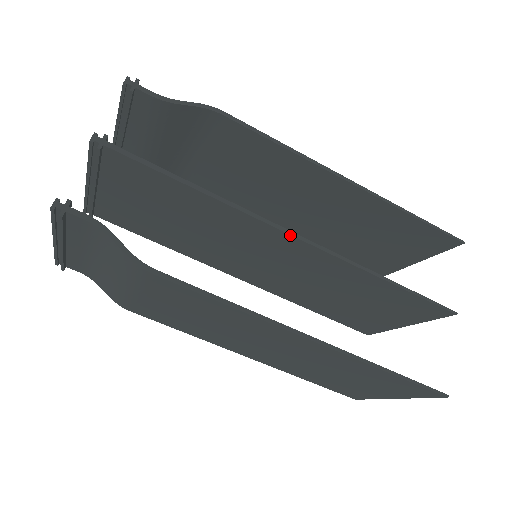
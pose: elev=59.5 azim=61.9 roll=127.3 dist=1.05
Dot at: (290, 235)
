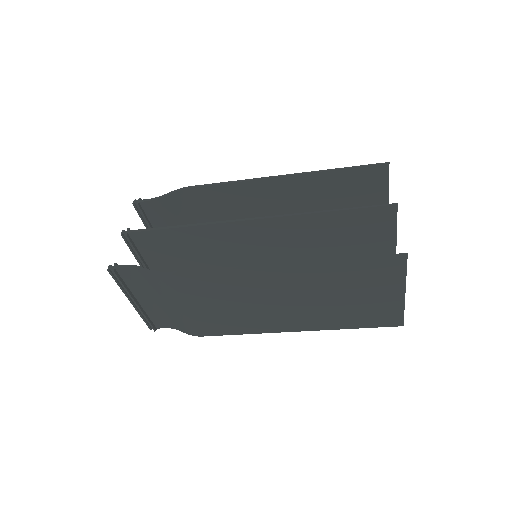
Dot at: (247, 221)
